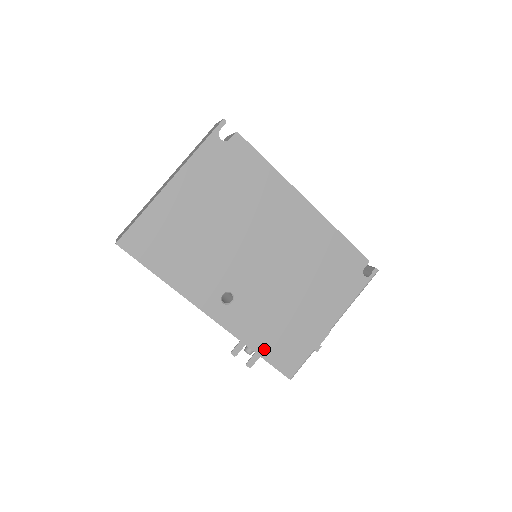
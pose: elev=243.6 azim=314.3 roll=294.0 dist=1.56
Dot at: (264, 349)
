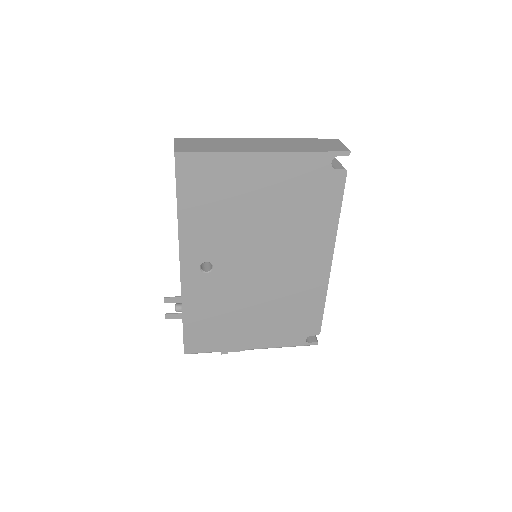
Dot at: (191, 321)
